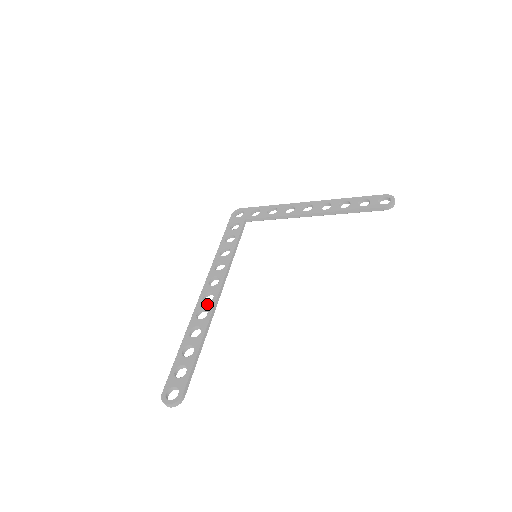
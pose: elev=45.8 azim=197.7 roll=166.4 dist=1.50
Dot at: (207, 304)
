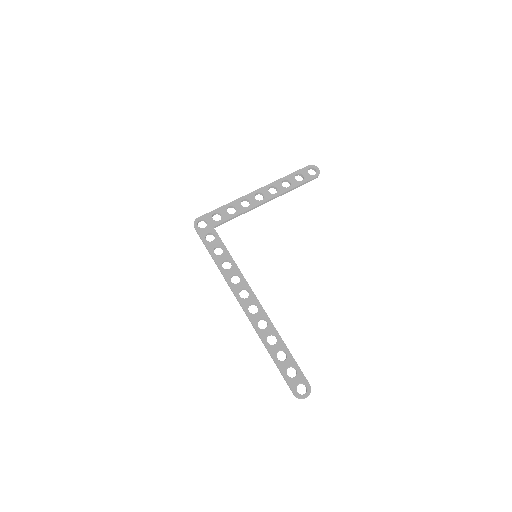
Dot at: (259, 314)
